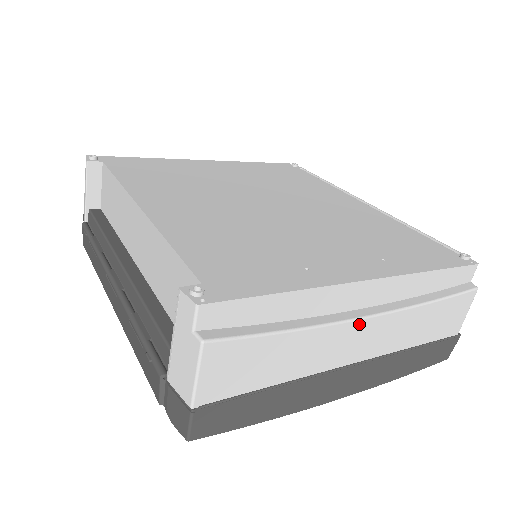
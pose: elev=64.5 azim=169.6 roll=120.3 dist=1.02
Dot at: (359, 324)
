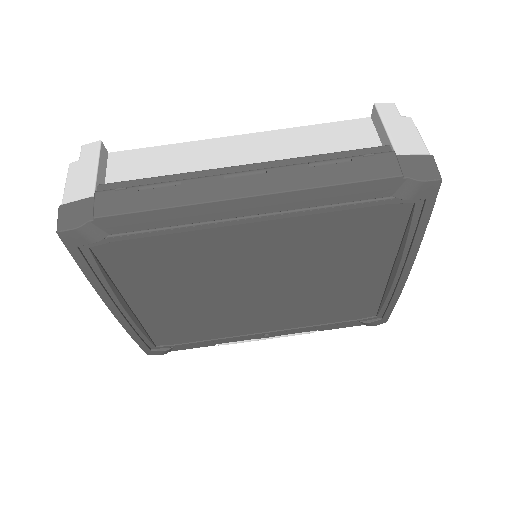
Dot at: occluded
